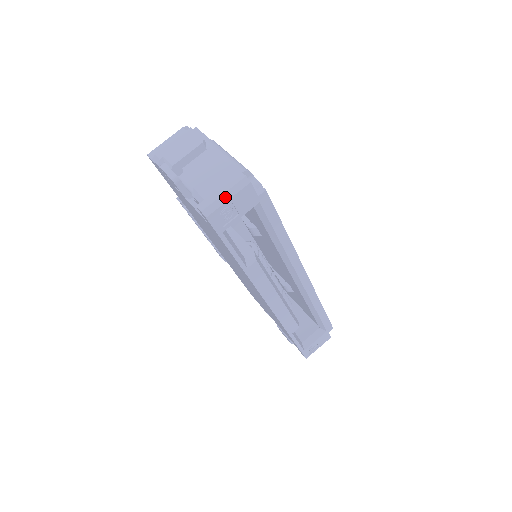
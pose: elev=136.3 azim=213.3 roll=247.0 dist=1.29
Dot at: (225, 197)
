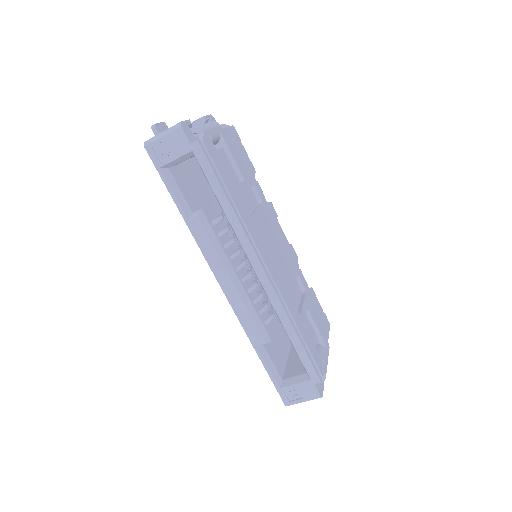
Dot at: (162, 134)
